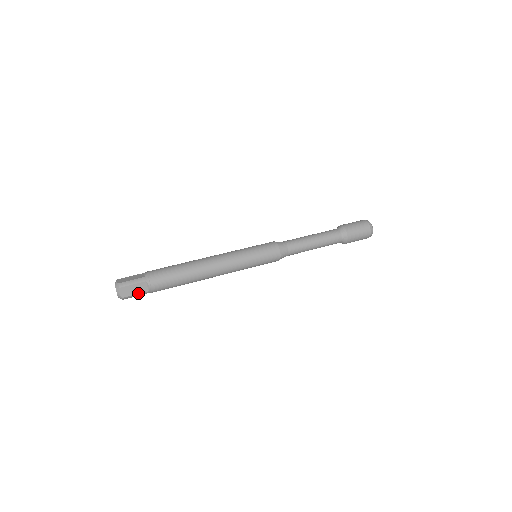
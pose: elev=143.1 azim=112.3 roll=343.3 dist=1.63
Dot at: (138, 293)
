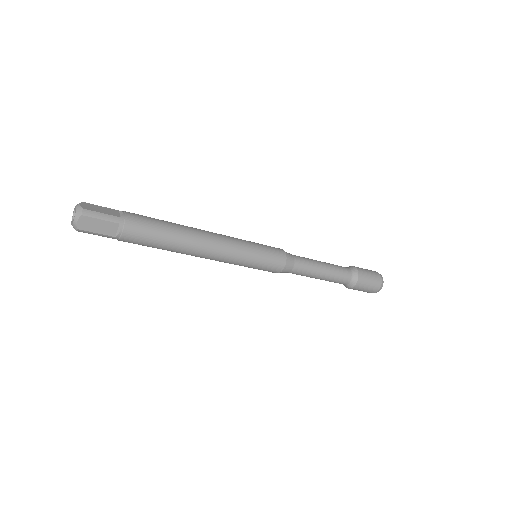
Dot at: (106, 214)
